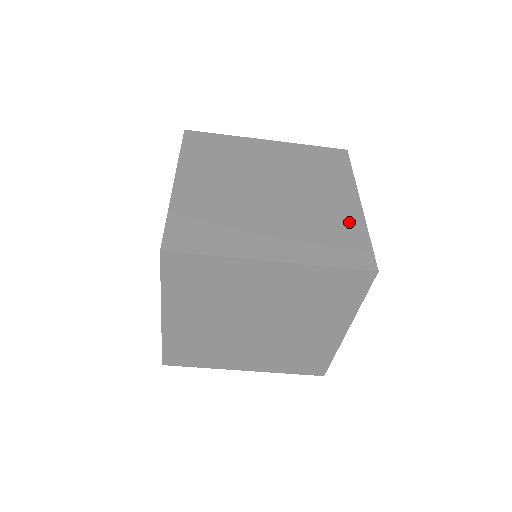
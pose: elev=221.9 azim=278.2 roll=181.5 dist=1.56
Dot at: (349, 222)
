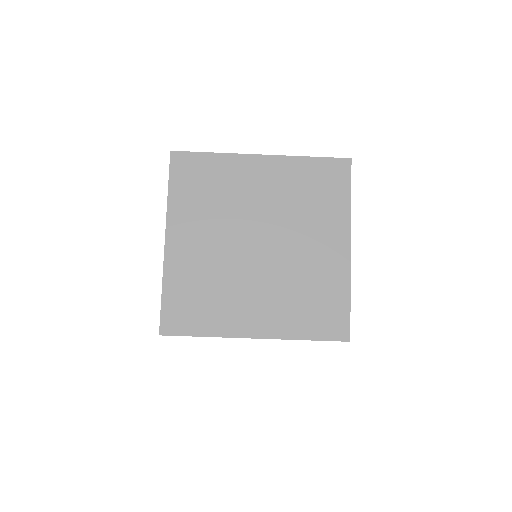
Dot at: occluded
